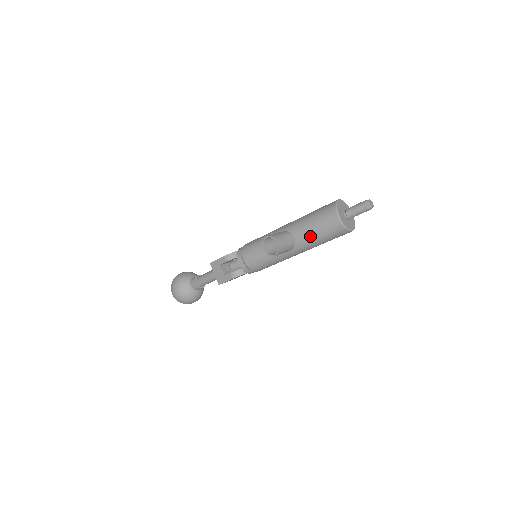
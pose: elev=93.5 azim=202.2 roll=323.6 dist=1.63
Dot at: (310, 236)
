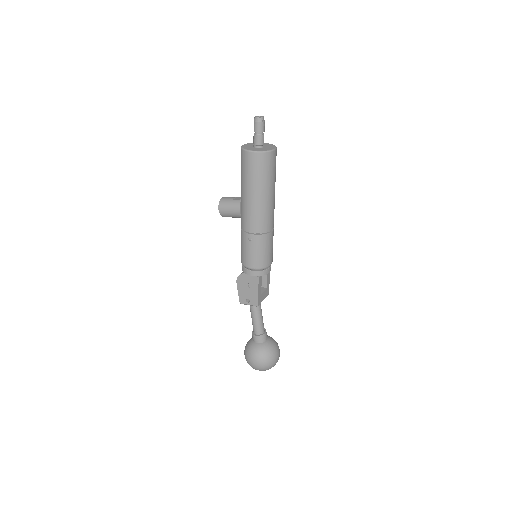
Dot at: occluded
